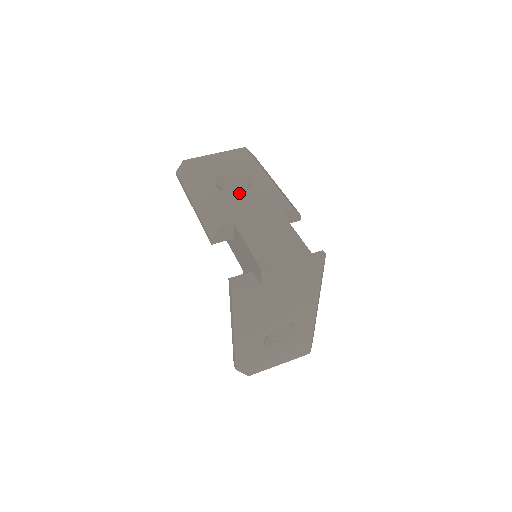
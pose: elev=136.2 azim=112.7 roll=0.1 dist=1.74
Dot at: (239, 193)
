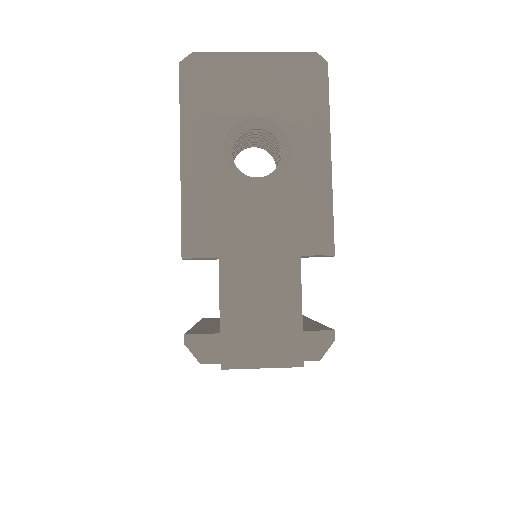
Dot at: (254, 185)
